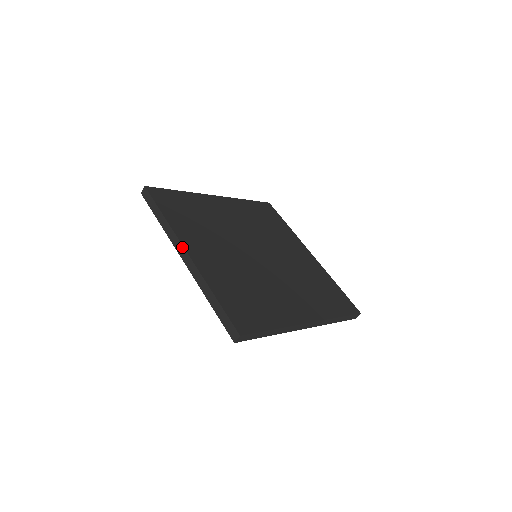
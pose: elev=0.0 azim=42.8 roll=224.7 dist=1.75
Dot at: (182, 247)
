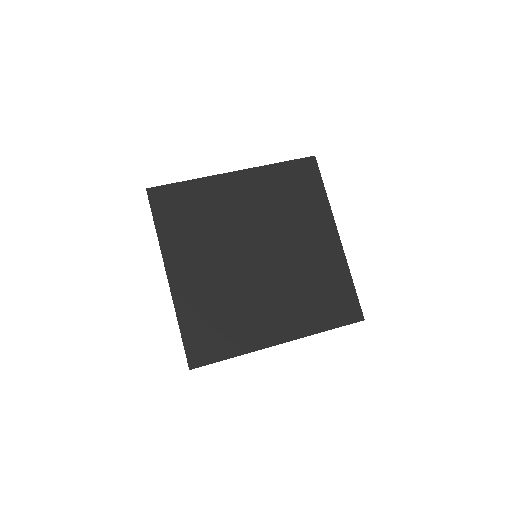
Dot at: (165, 269)
